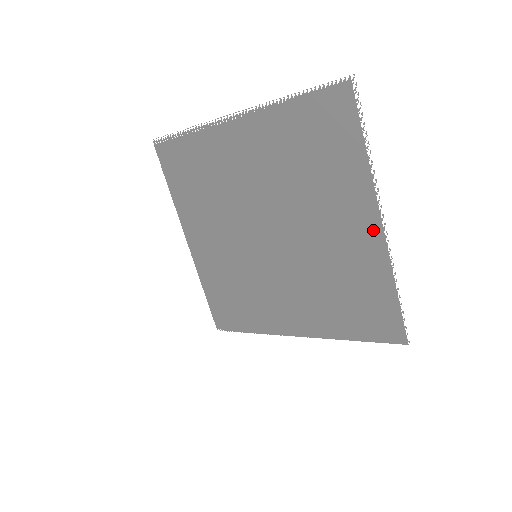
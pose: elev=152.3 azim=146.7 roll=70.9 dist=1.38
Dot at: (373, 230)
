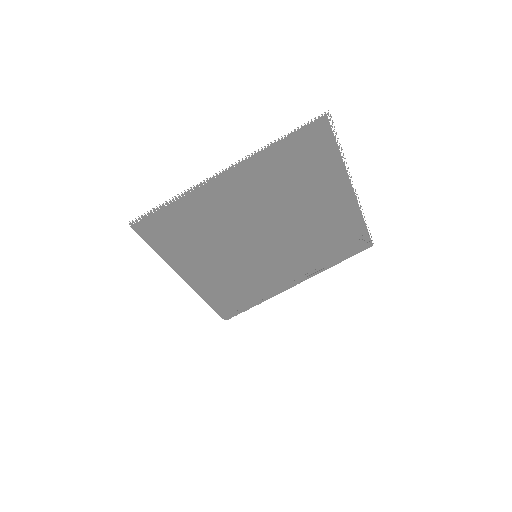
Dot at: (348, 198)
